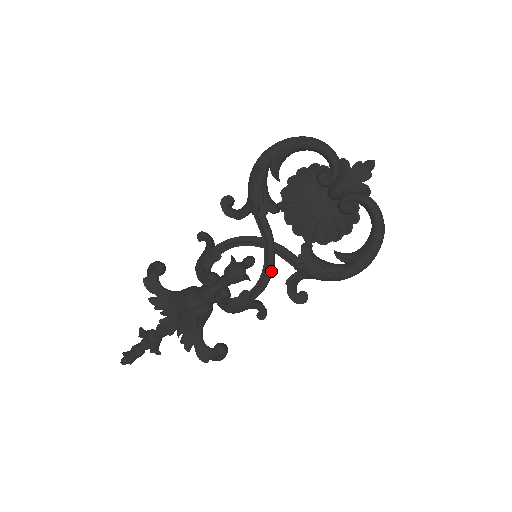
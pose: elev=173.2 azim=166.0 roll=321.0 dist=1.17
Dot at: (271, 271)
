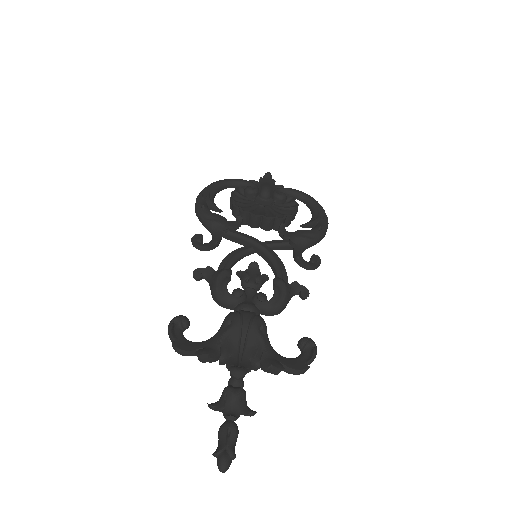
Dot at: (277, 256)
